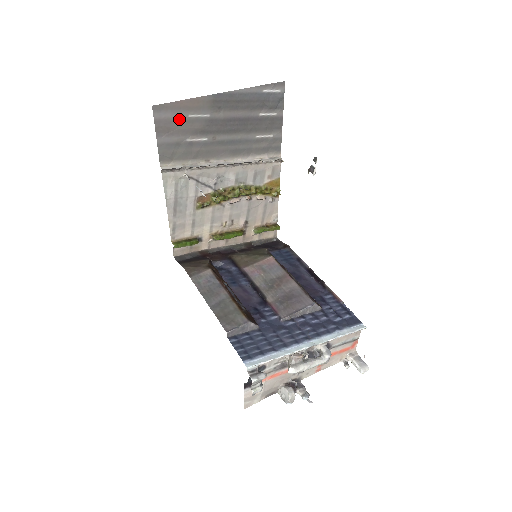
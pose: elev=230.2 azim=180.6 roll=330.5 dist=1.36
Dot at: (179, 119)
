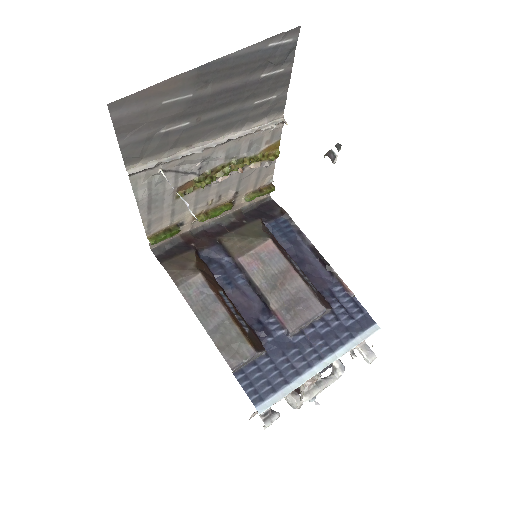
Dot at: (148, 110)
